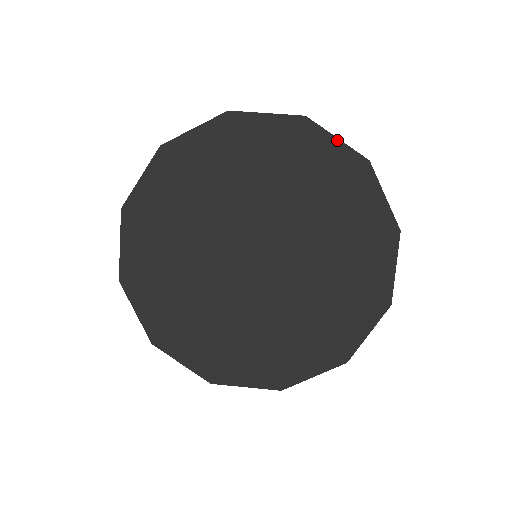
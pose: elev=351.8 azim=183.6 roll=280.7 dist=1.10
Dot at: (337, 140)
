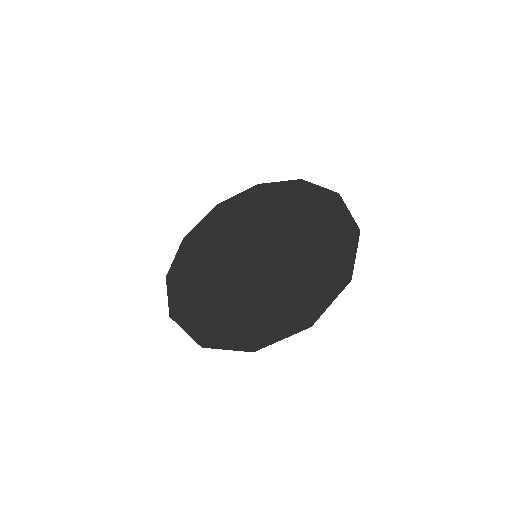
Dot at: (279, 182)
